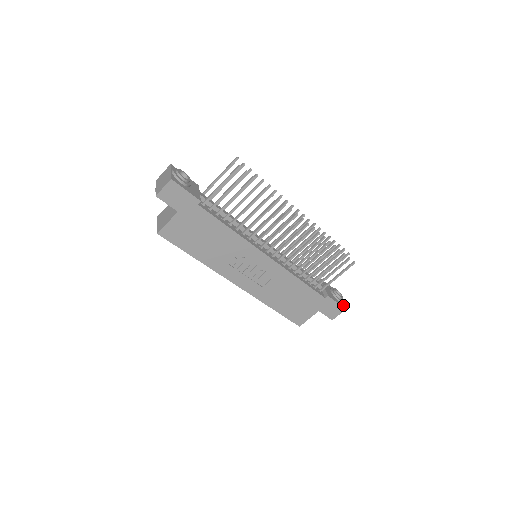
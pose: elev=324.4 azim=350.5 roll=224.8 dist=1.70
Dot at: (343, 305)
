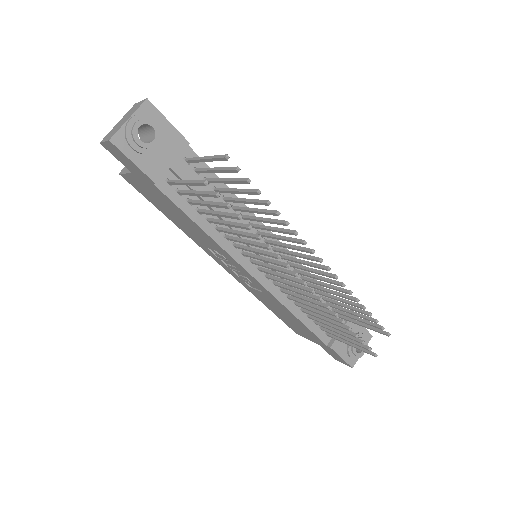
Dot at: (354, 361)
